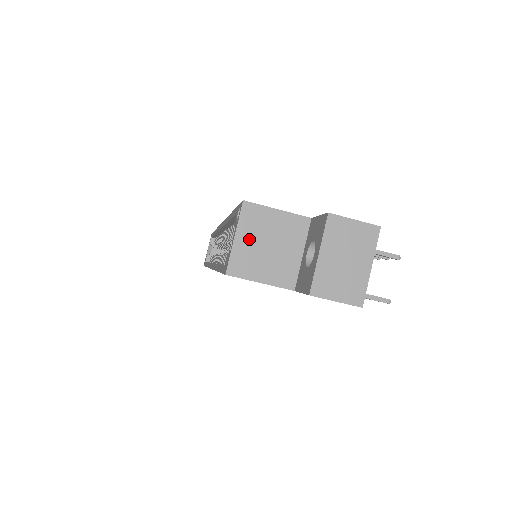
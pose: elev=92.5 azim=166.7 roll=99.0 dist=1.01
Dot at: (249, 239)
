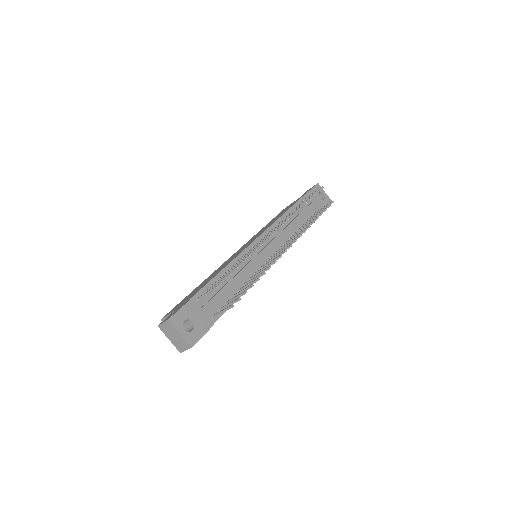
Dot at: occluded
